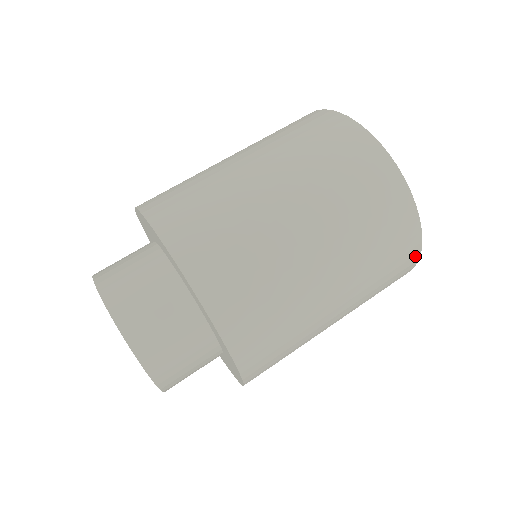
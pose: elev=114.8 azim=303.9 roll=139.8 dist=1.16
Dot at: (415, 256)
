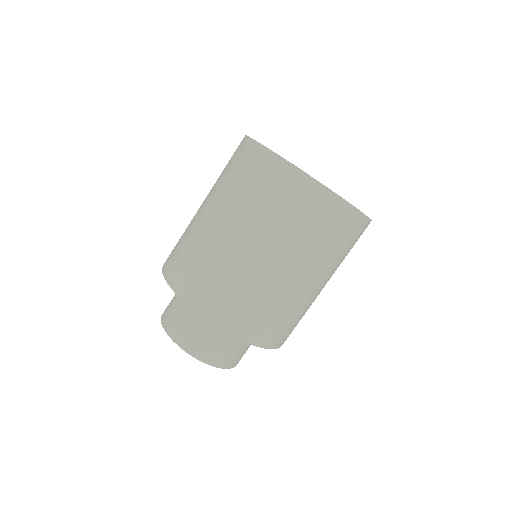
Dot at: (364, 222)
